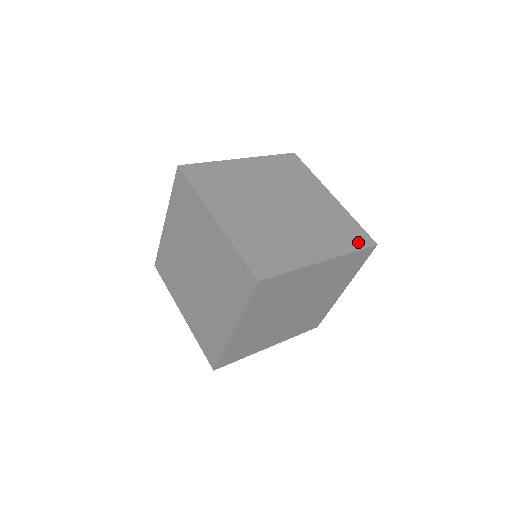
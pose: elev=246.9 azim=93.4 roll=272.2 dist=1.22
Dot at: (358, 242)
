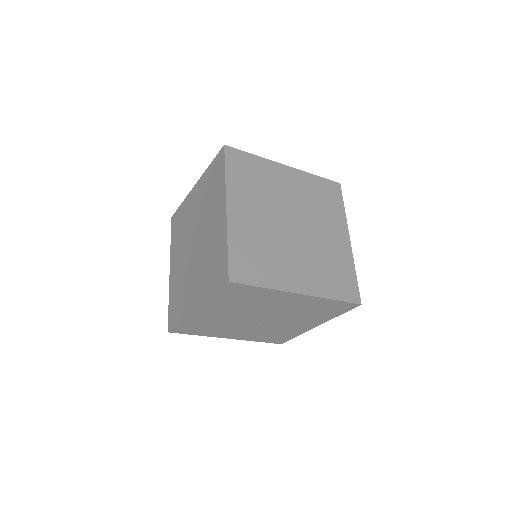
Dot at: (344, 293)
